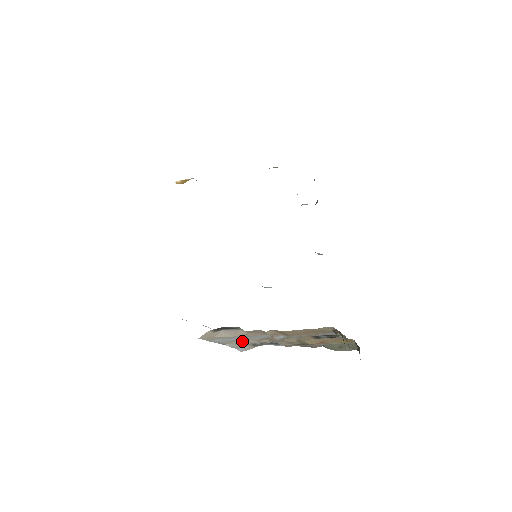
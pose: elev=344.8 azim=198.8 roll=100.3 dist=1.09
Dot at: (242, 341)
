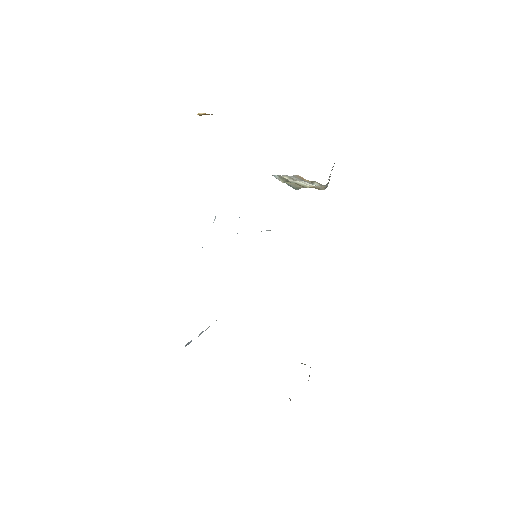
Dot at: occluded
